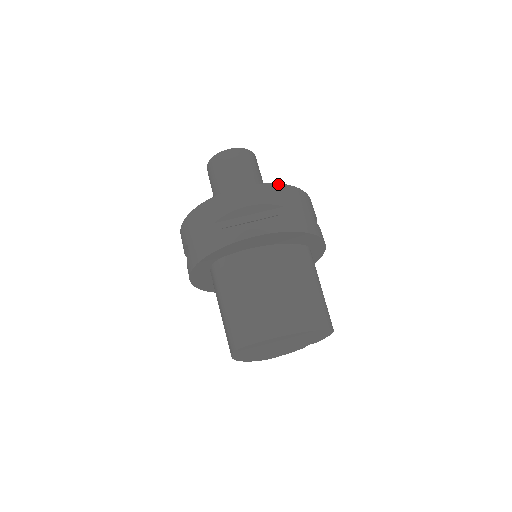
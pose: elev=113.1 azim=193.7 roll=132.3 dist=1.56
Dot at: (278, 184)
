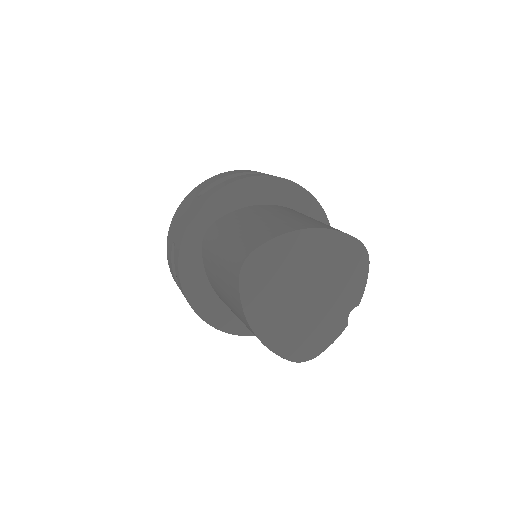
Dot at: occluded
